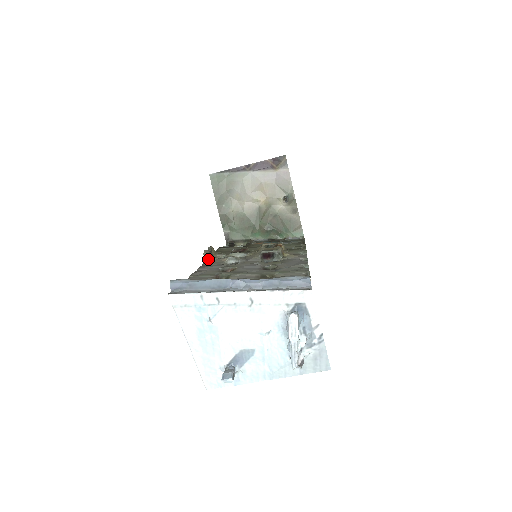
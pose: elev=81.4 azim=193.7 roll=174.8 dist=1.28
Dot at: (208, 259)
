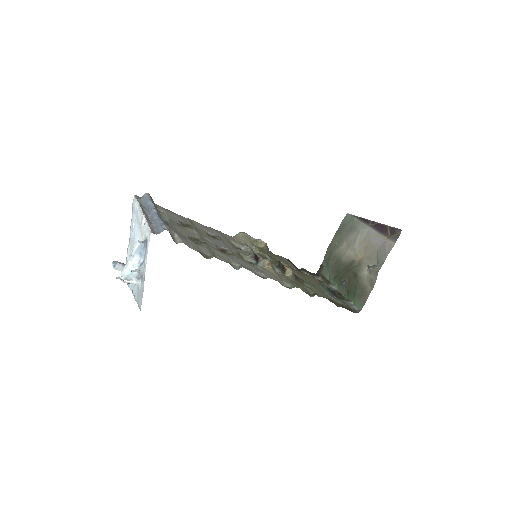
Dot at: (237, 237)
